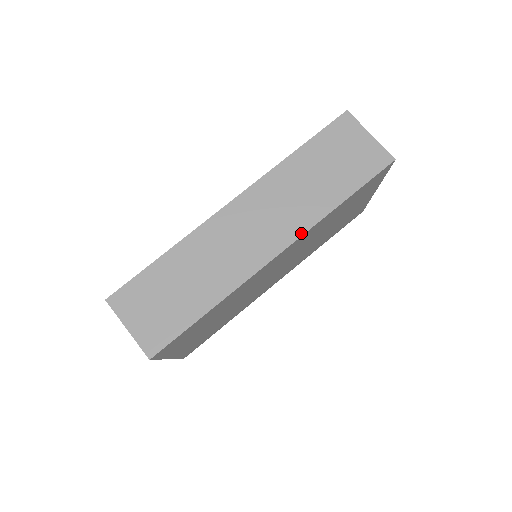
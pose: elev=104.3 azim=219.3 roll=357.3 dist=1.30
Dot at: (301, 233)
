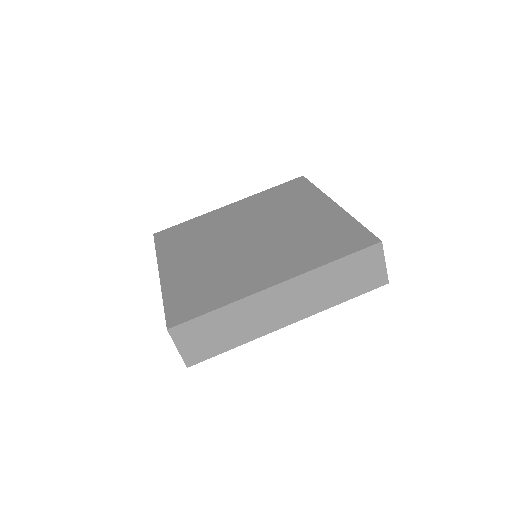
Dot at: (311, 315)
